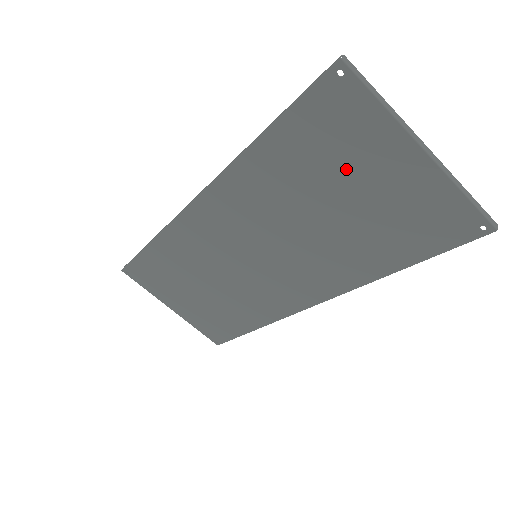
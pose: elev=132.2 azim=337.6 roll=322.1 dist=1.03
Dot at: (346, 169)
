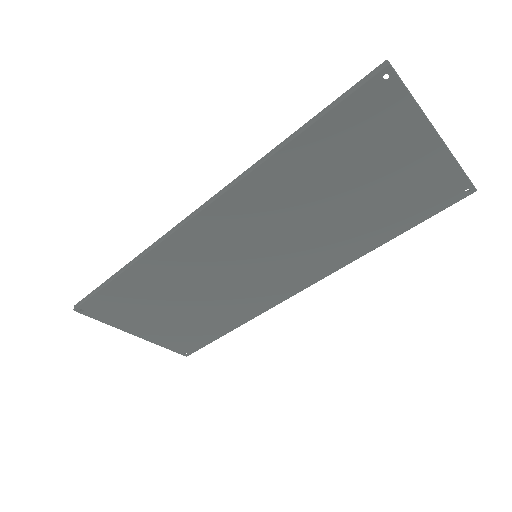
Dot at: (369, 160)
